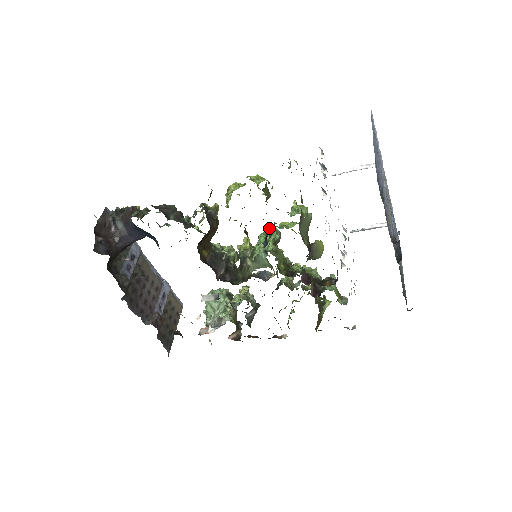
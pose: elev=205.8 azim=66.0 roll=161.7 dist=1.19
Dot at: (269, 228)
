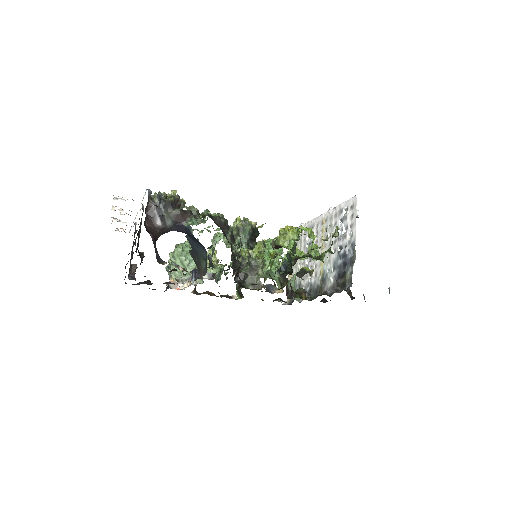
Dot at: occluded
